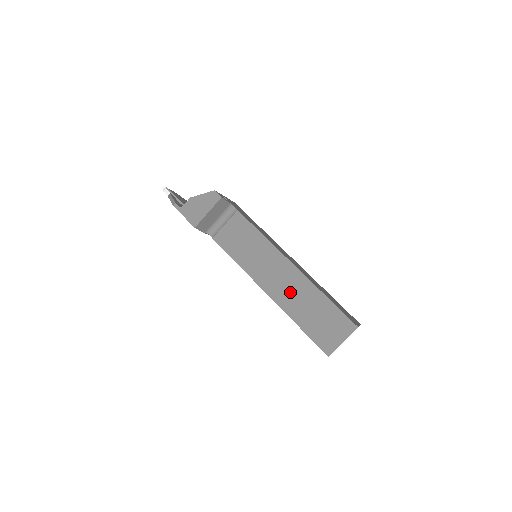
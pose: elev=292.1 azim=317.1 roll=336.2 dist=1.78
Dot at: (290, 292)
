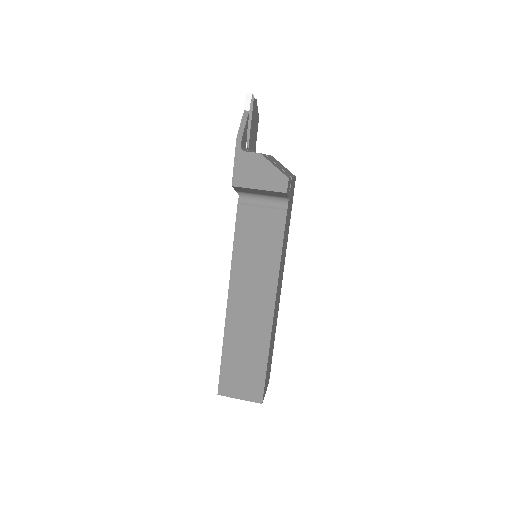
Dot at: (246, 324)
